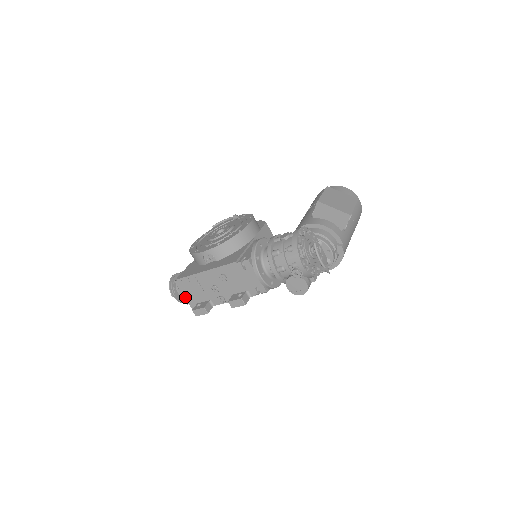
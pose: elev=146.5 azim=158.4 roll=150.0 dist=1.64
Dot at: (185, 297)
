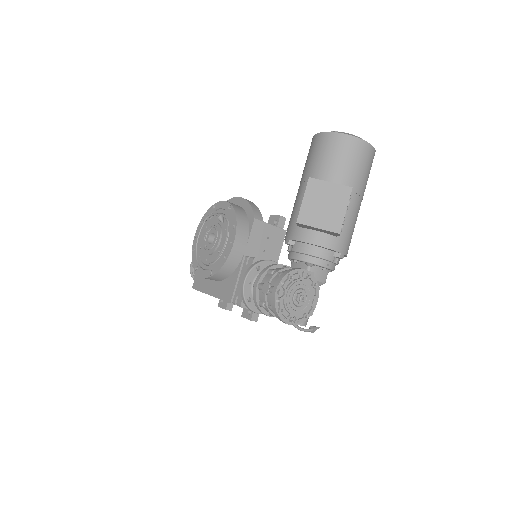
Dot at: occluded
